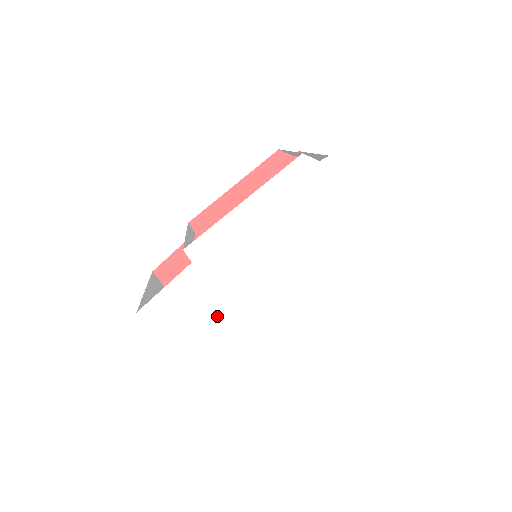
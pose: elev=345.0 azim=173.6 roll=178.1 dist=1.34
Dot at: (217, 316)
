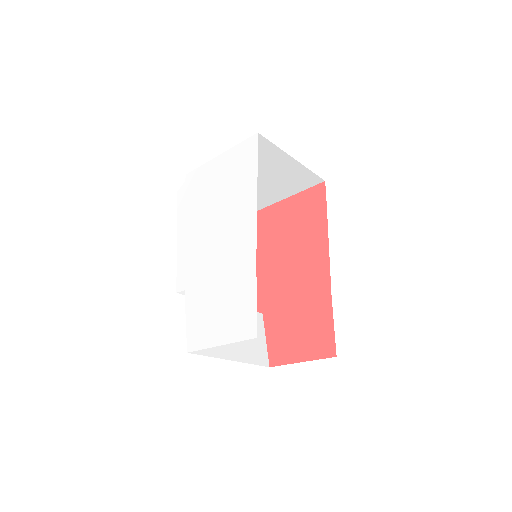
Dot at: (220, 289)
